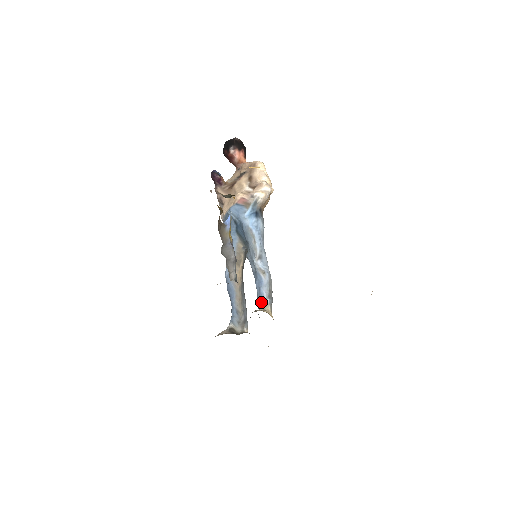
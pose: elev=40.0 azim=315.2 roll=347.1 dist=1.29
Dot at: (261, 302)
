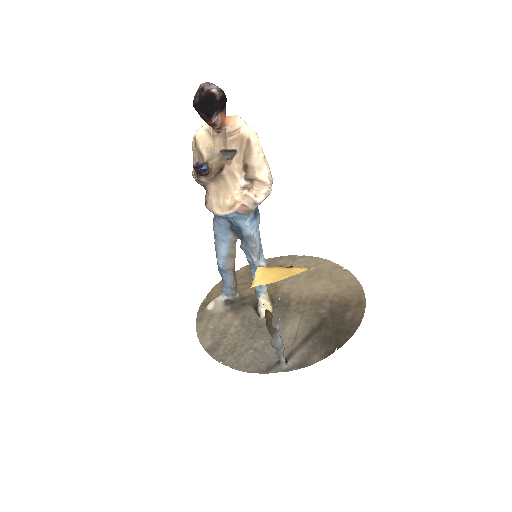
Dot at: (260, 289)
